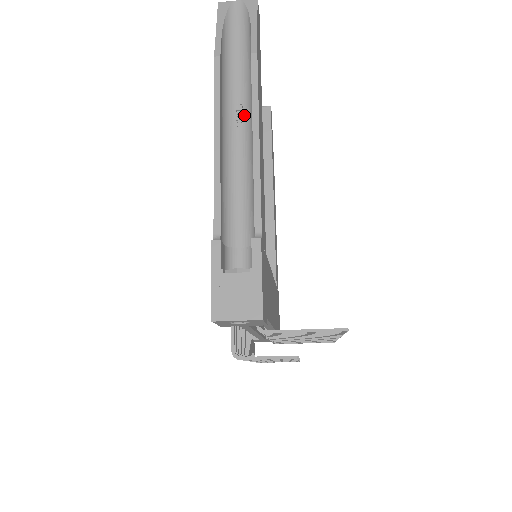
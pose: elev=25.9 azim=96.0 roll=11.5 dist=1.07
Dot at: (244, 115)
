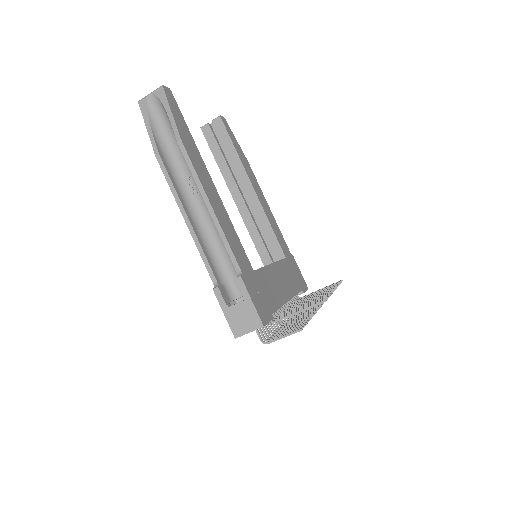
Dot at: (195, 185)
